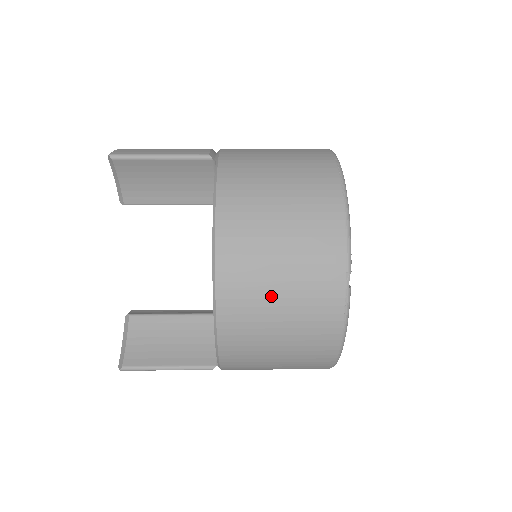
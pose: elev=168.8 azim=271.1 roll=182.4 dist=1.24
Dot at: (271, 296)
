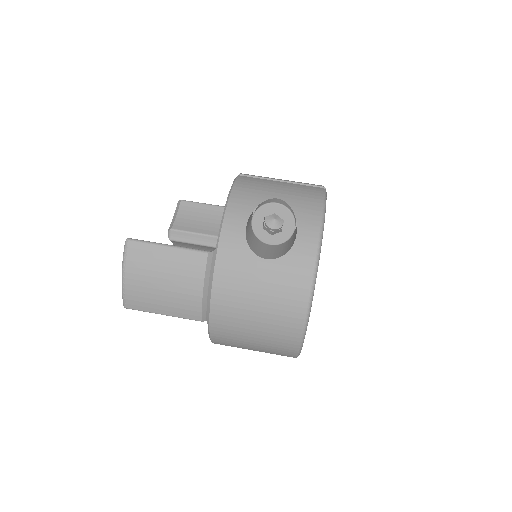
Dot at: occluded
